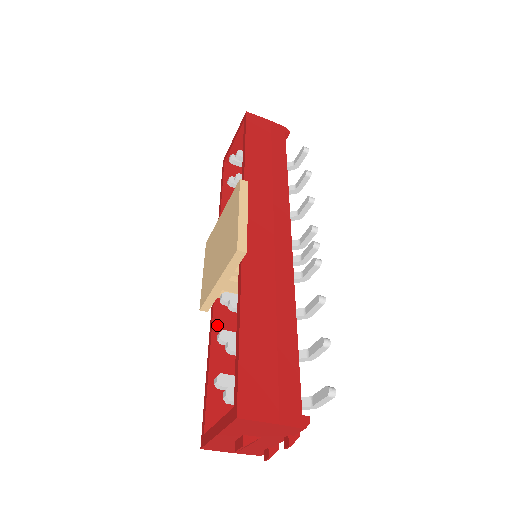
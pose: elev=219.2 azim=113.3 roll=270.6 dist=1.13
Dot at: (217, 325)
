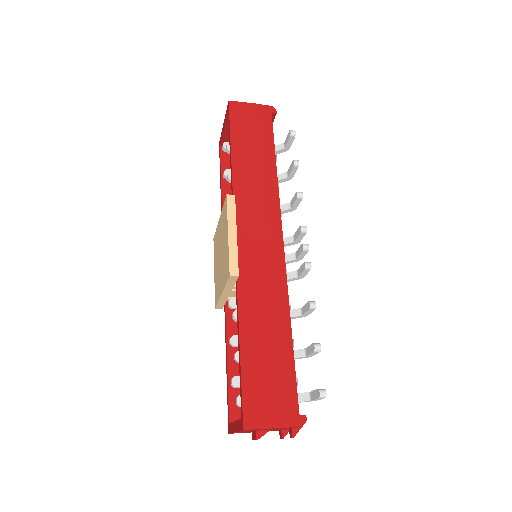
Dot at: (230, 324)
